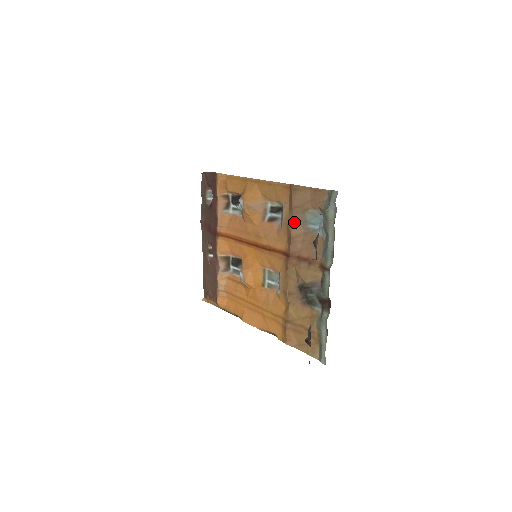
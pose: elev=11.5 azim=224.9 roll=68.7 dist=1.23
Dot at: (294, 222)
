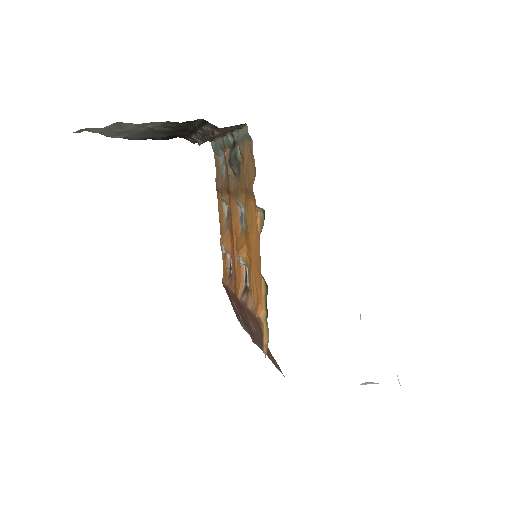
Dot at: (222, 186)
